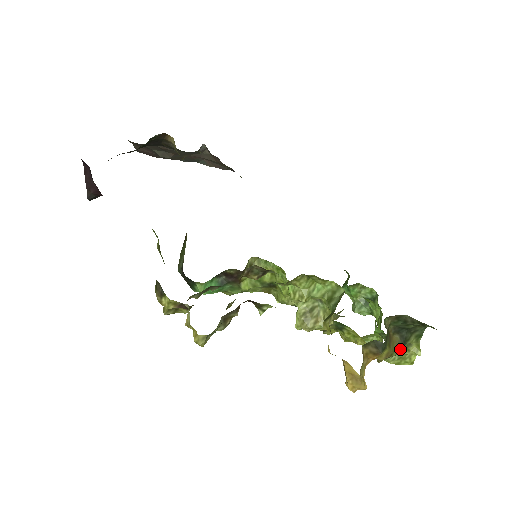
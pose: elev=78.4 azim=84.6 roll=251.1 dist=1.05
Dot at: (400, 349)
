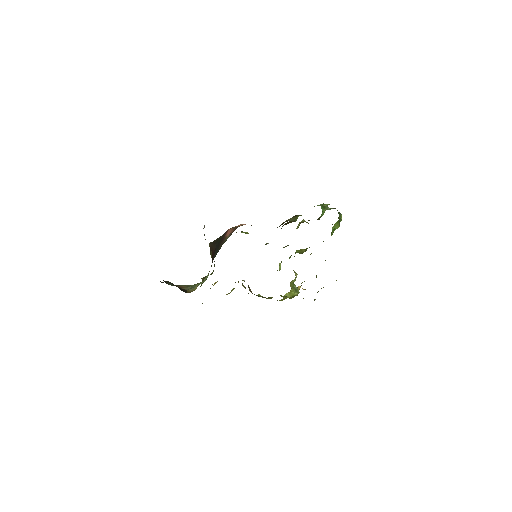
Dot at: occluded
